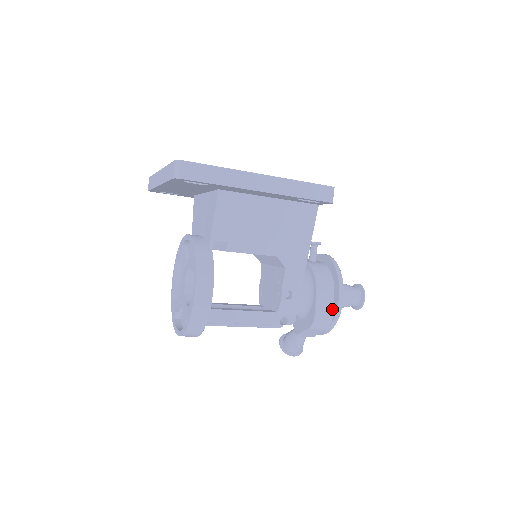
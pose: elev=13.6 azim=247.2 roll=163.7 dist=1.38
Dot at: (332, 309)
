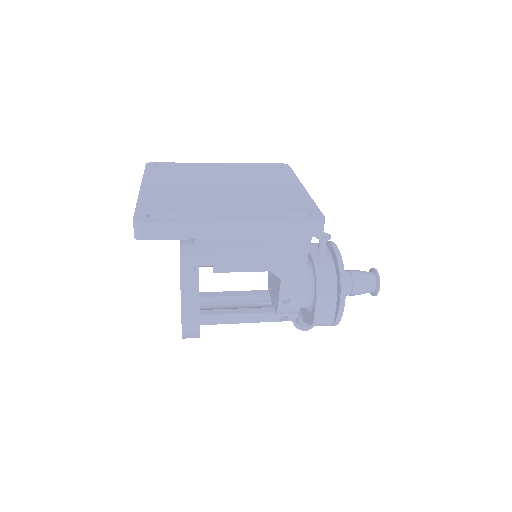
Dot at: (333, 312)
